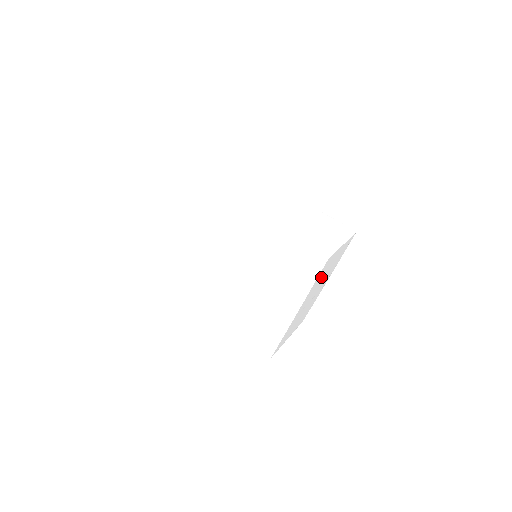
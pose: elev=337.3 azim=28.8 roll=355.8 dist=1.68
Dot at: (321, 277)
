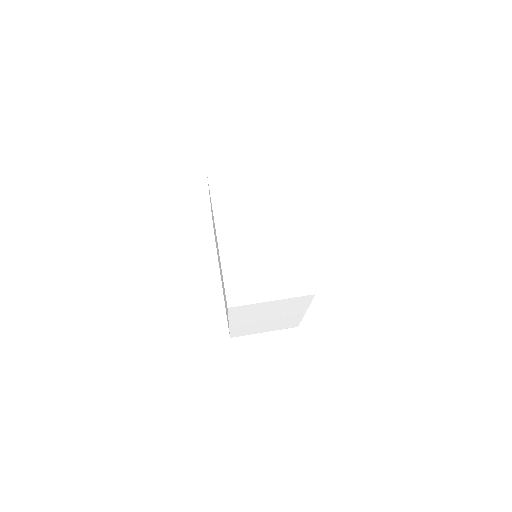
Dot at: (251, 313)
